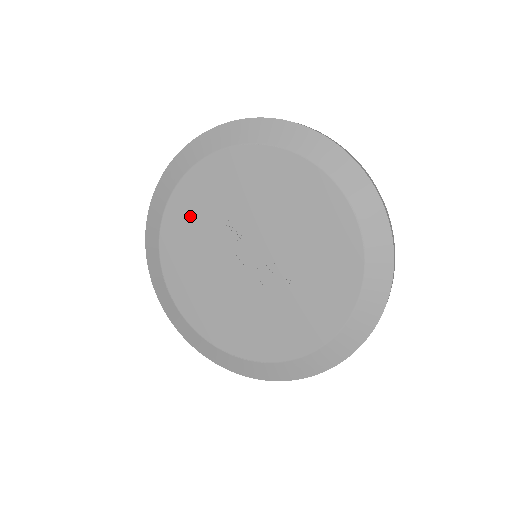
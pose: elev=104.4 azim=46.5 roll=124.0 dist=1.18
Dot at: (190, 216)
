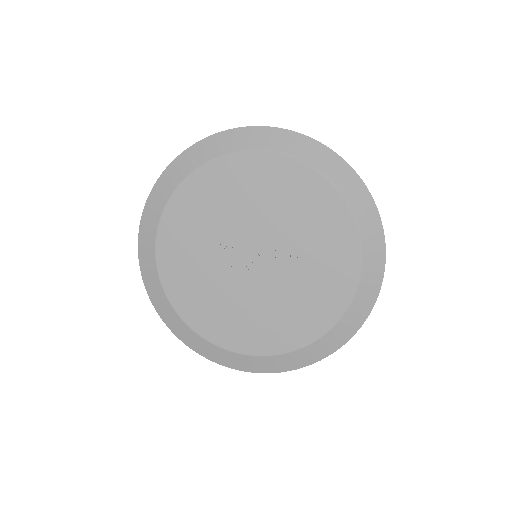
Dot at: (182, 257)
